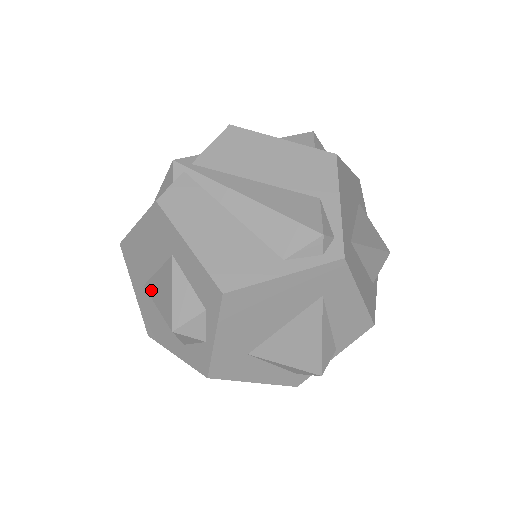
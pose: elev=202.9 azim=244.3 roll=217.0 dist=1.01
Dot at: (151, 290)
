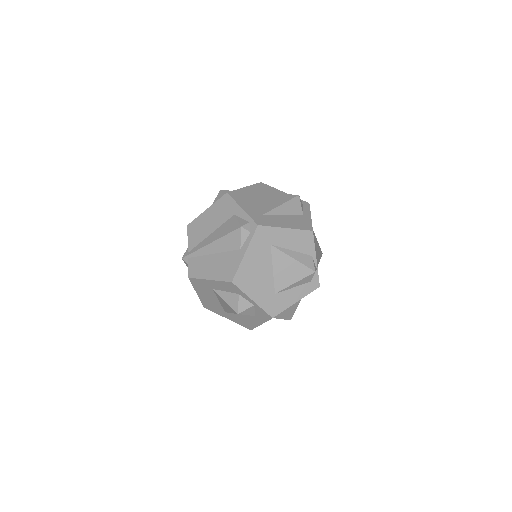
Dot at: (226, 310)
